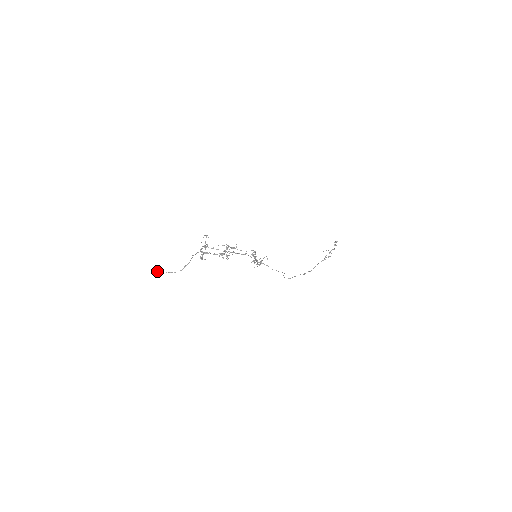
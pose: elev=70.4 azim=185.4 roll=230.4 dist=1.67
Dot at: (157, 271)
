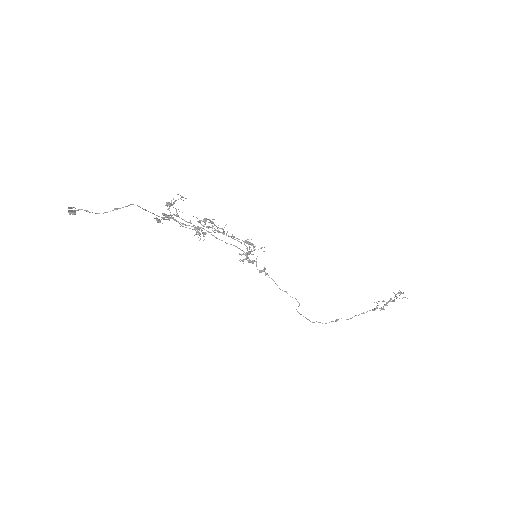
Dot at: occluded
